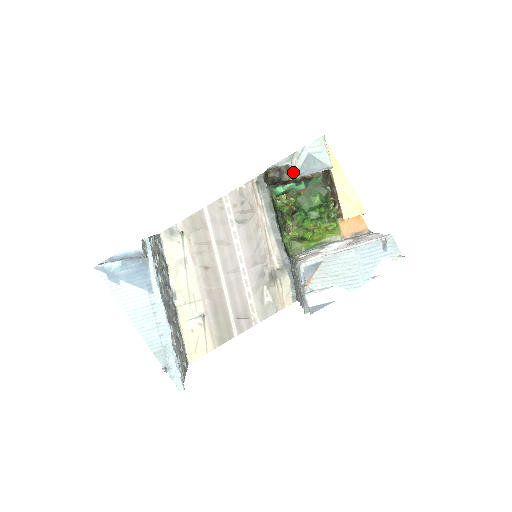
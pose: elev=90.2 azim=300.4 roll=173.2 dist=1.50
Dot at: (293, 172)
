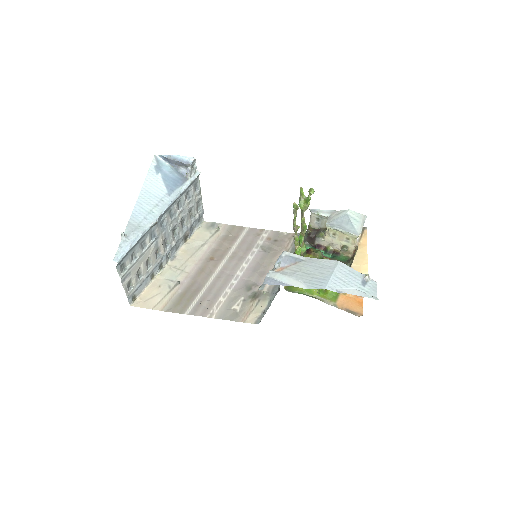
Dot at: (327, 221)
